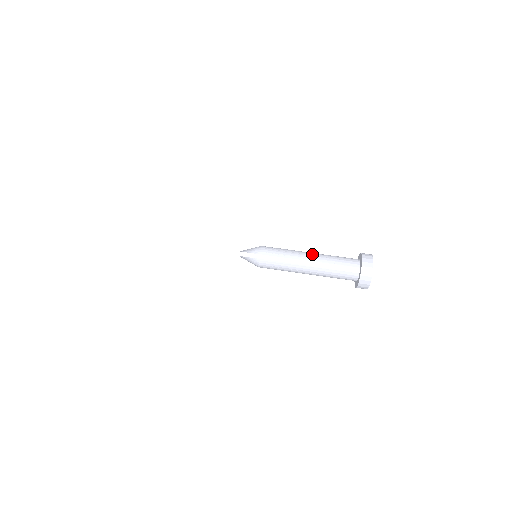
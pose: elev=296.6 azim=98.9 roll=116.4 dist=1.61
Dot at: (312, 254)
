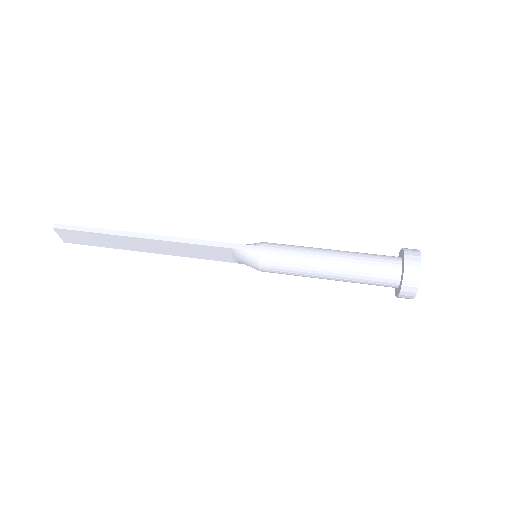
Dot at: occluded
